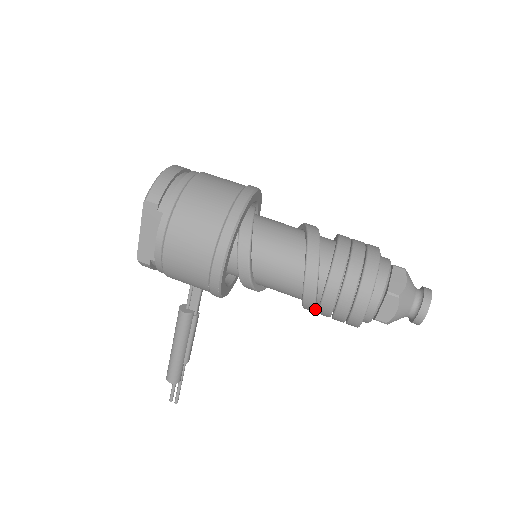
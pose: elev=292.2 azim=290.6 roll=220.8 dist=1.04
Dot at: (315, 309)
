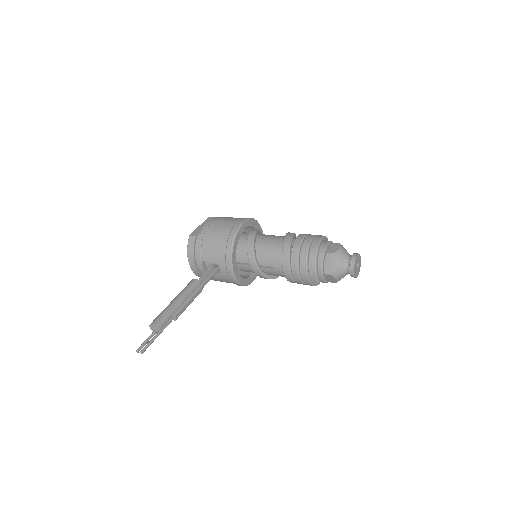
Dot at: (290, 251)
